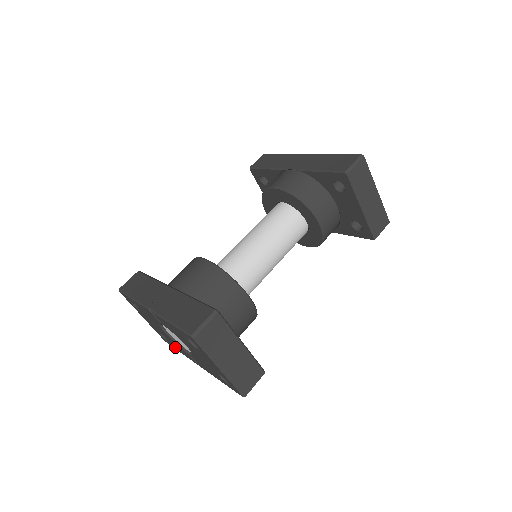
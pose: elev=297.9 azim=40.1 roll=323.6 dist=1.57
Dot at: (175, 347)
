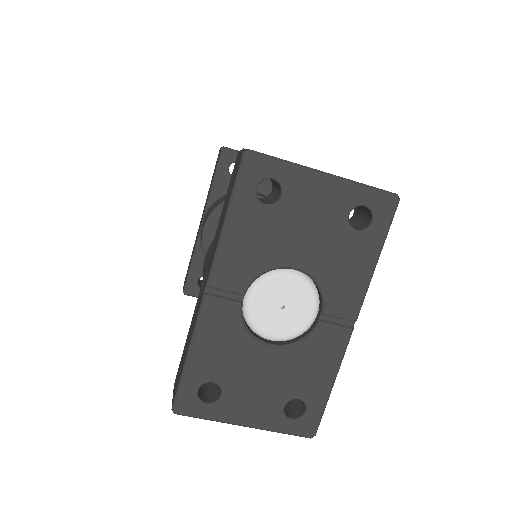
Dot at: (318, 388)
